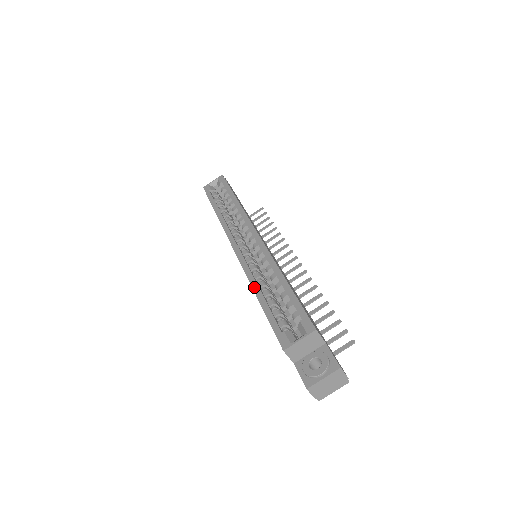
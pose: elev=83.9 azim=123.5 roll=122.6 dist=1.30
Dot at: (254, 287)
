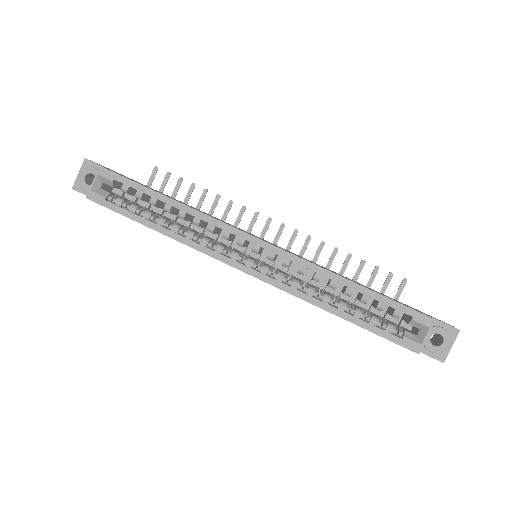
Dot at: (325, 308)
